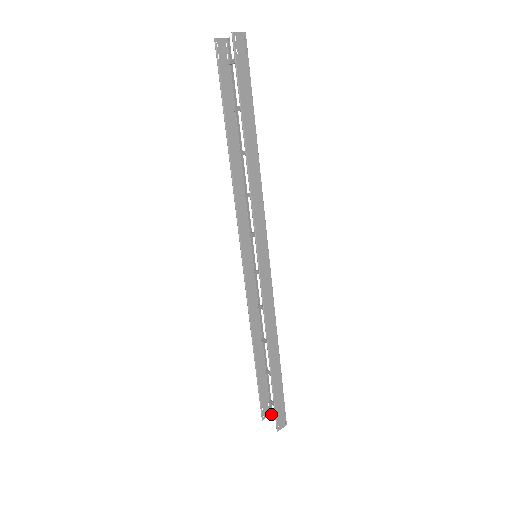
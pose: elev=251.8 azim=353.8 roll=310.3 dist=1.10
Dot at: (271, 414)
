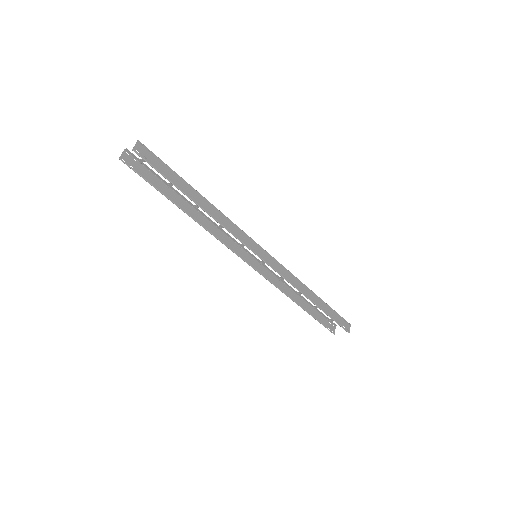
Dot at: occluded
